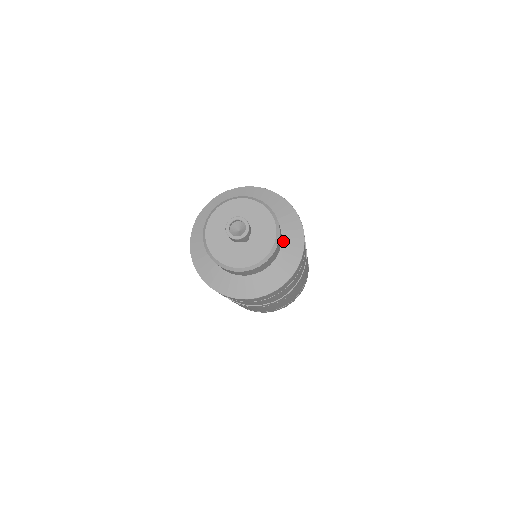
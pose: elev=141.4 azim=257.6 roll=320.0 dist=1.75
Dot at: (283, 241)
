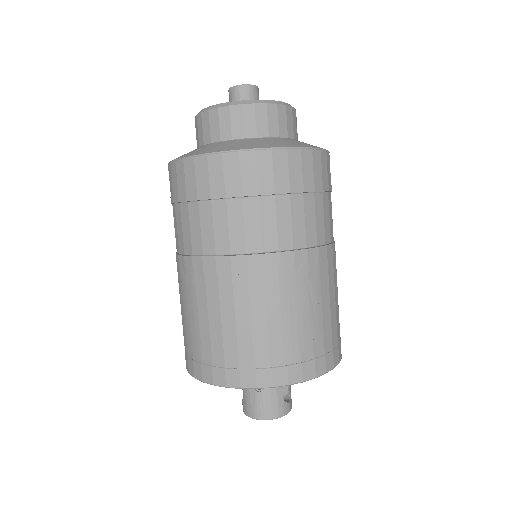
Dot at: occluded
